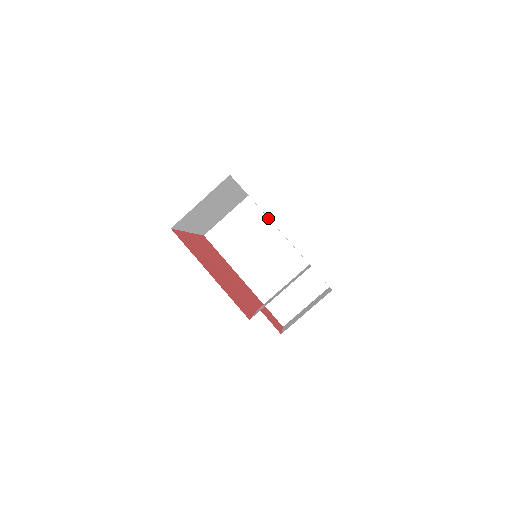
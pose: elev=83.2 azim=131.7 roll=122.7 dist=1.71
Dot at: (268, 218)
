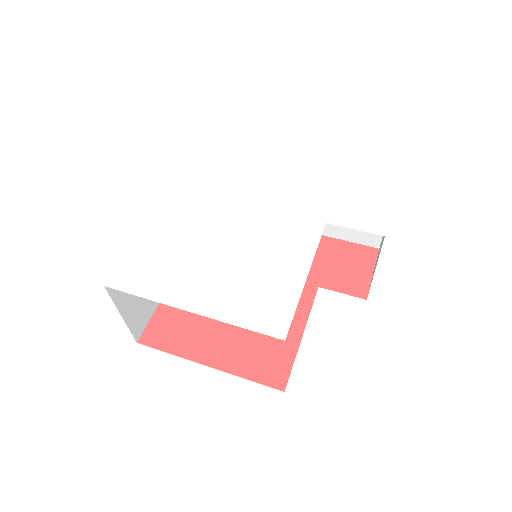
Dot at: (245, 151)
